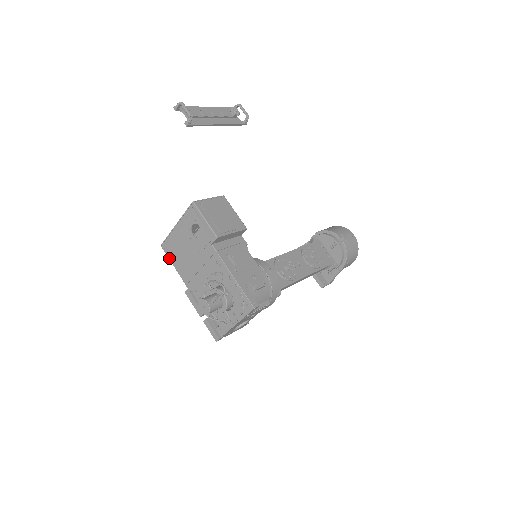
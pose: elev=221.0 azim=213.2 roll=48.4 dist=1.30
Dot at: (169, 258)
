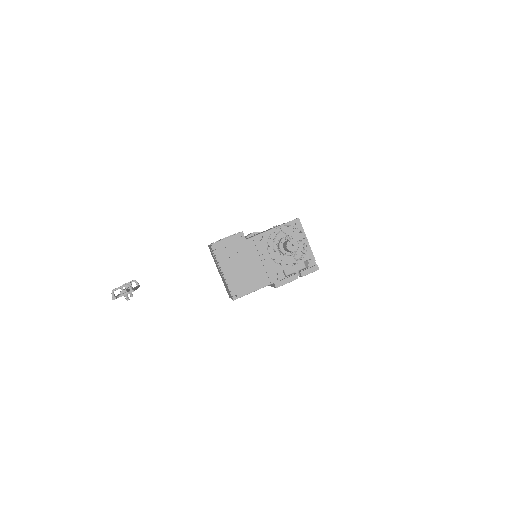
Dot at: (246, 294)
